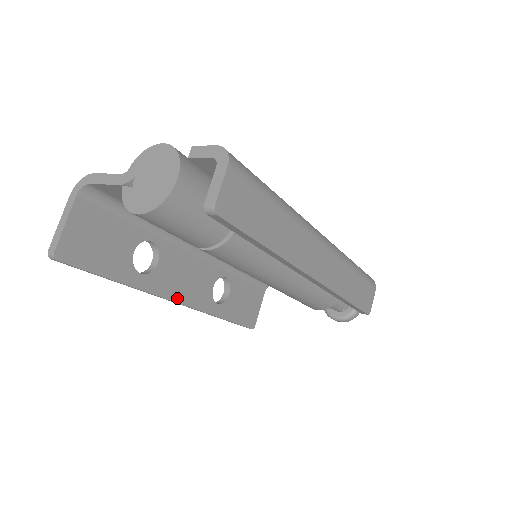
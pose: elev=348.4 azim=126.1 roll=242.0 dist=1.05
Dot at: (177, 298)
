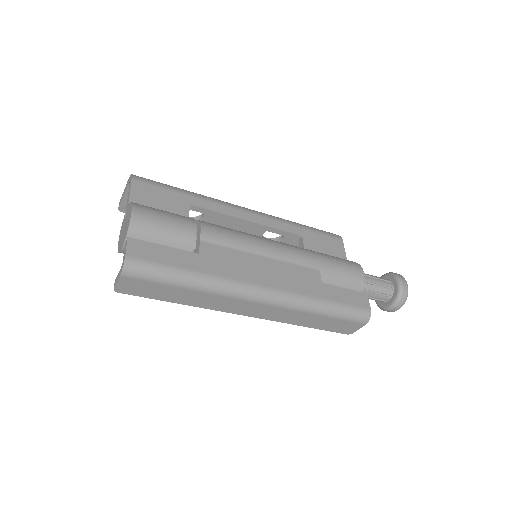
Dot at: occluded
